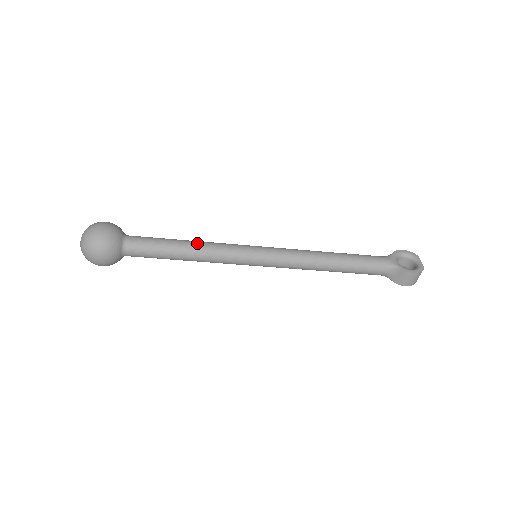
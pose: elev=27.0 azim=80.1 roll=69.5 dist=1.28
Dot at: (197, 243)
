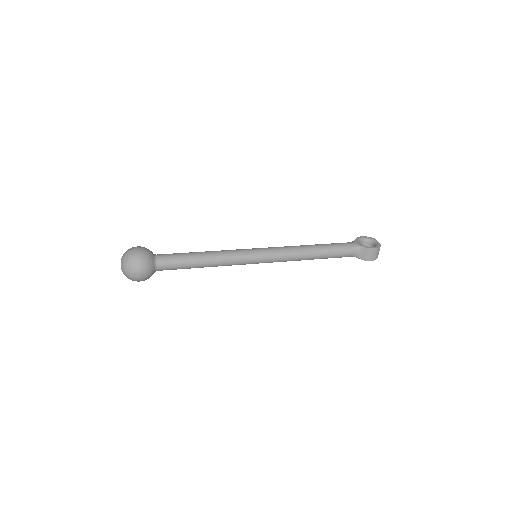
Dot at: (210, 252)
